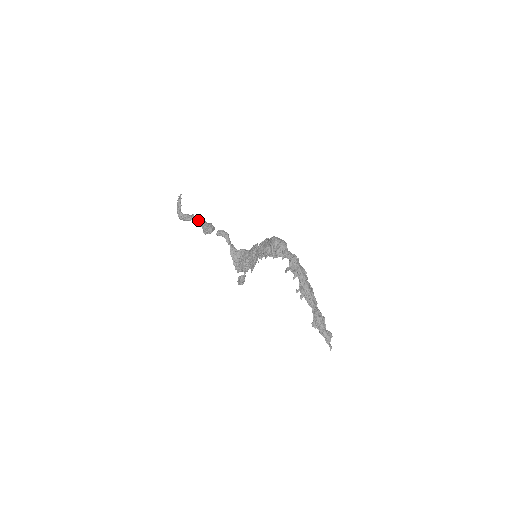
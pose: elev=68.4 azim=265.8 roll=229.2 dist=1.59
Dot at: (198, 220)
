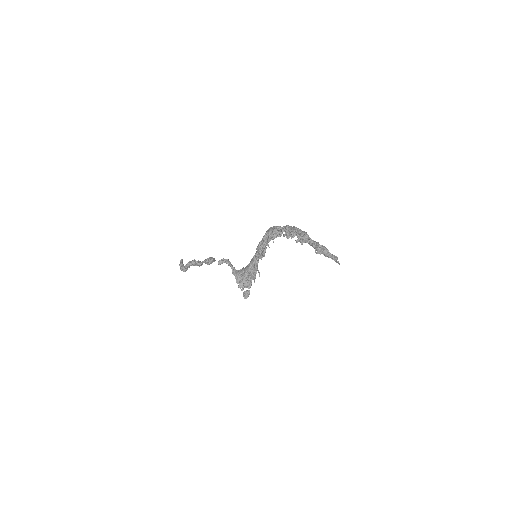
Dot at: occluded
